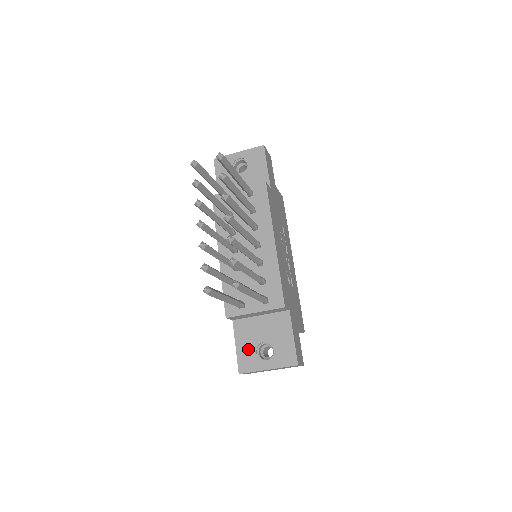
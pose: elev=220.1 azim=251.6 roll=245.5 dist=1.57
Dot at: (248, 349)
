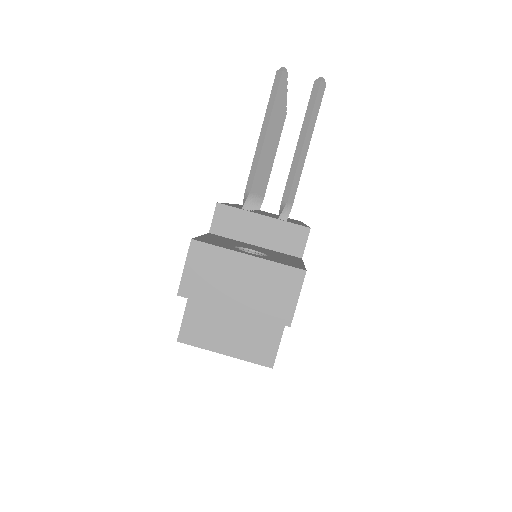
Dot at: (222, 242)
